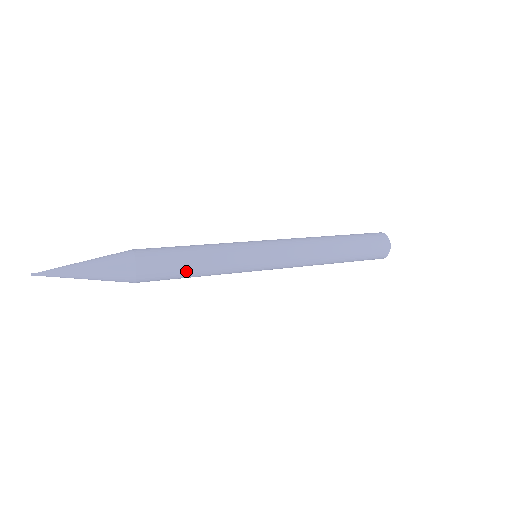
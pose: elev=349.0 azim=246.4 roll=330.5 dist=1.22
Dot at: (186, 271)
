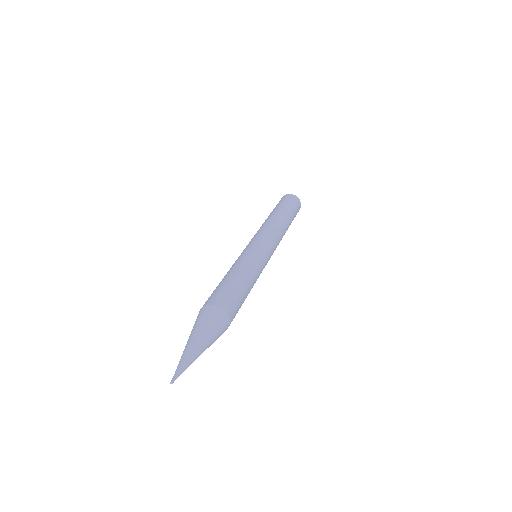
Dot at: occluded
